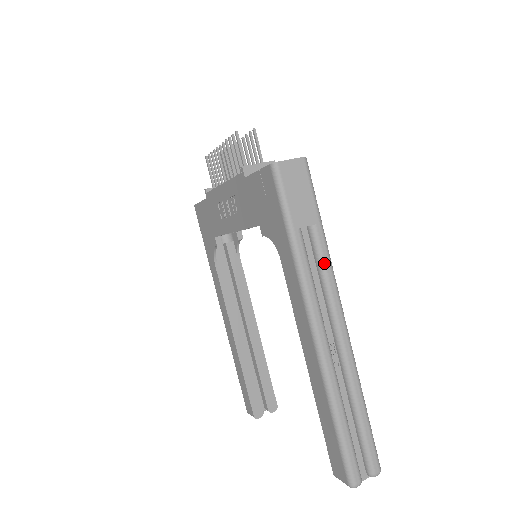
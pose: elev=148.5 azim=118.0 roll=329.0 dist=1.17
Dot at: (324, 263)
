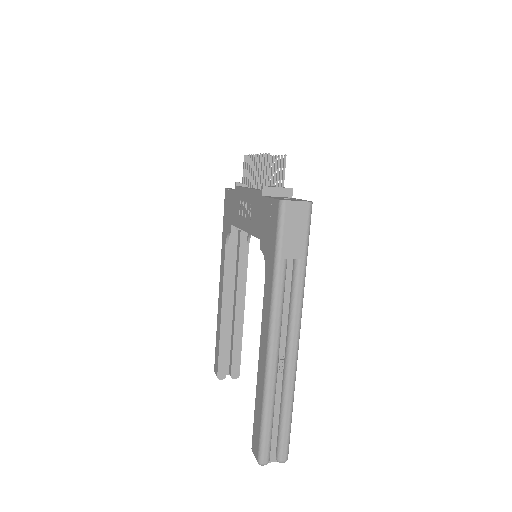
Dot at: (297, 292)
